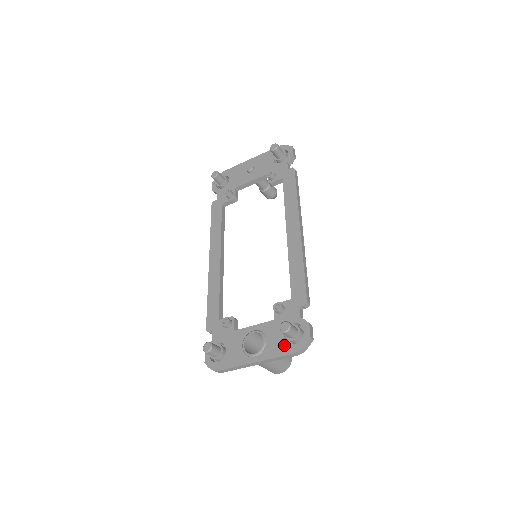
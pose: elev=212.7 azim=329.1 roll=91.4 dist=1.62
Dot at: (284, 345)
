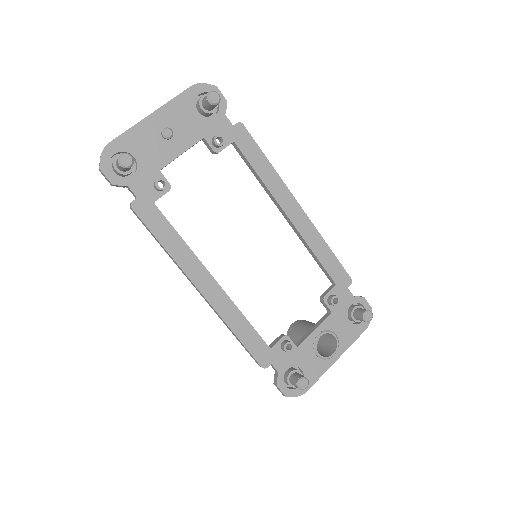
Dot at: (355, 328)
